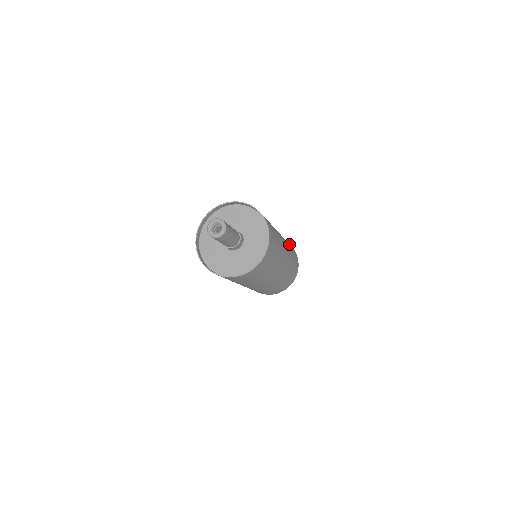
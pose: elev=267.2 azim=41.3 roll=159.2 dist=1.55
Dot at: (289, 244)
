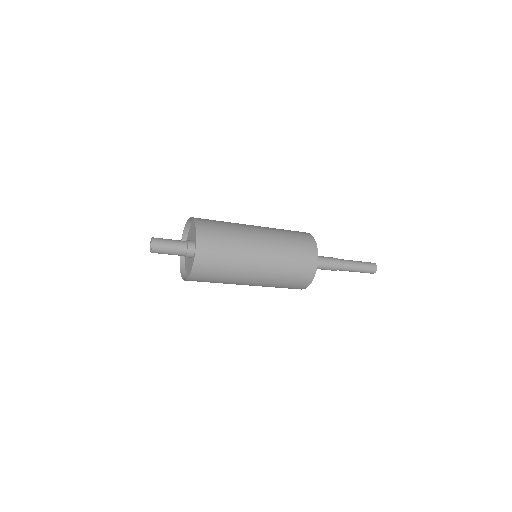
Dot at: (295, 233)
